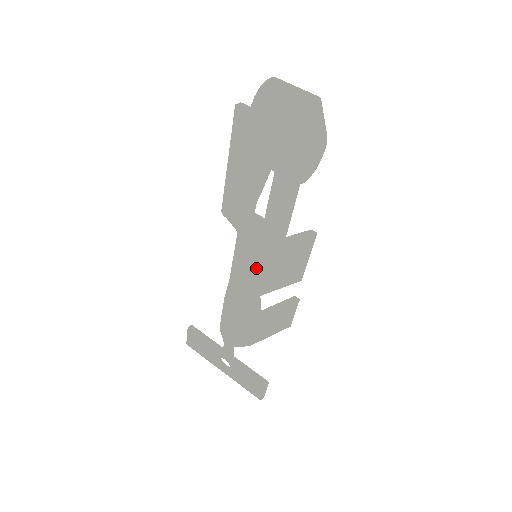
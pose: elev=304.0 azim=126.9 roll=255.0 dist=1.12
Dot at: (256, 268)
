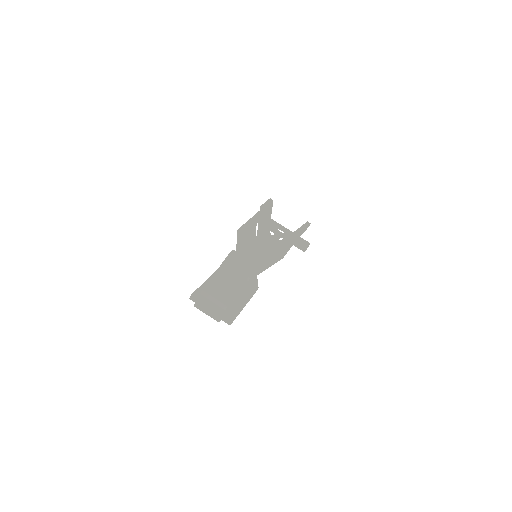
Dot at: occluded
